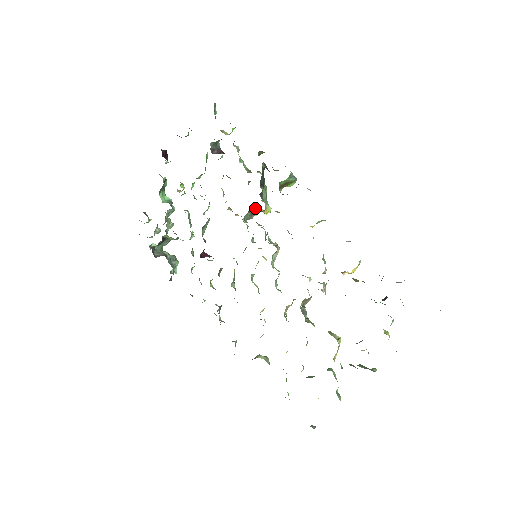
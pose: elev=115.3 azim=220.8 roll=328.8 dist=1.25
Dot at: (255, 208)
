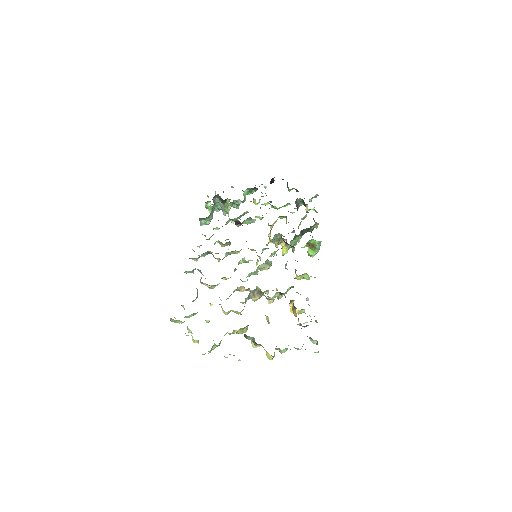
Dot at: (284, 239)
